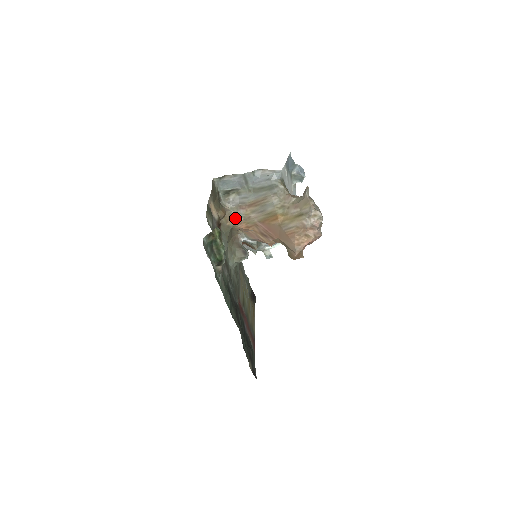
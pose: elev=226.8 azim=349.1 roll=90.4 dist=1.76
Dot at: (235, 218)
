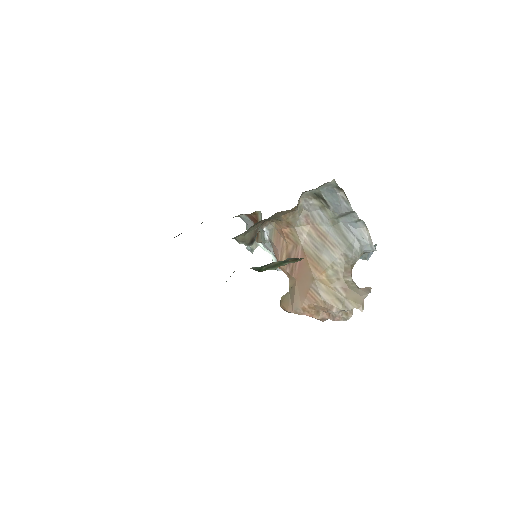
Dot at: (292, 218)
